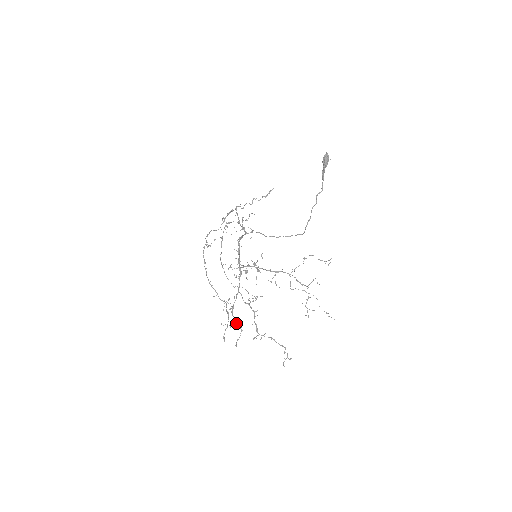
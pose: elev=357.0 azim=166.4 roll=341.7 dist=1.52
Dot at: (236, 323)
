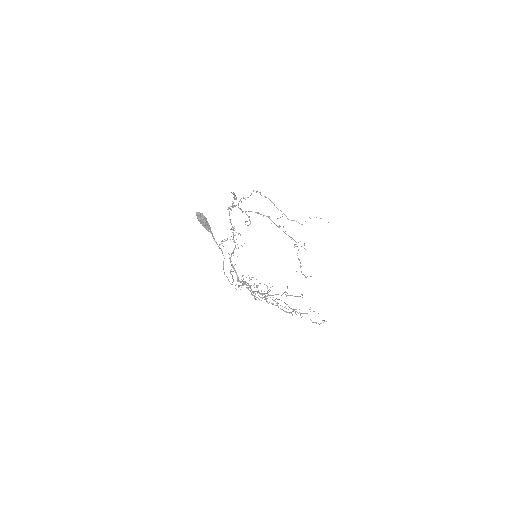
Dot at: occluded
